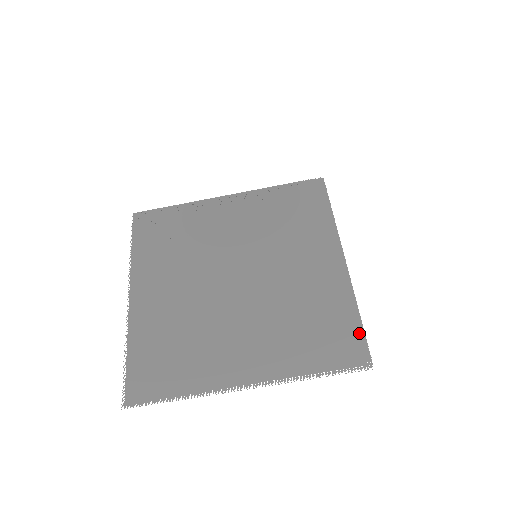
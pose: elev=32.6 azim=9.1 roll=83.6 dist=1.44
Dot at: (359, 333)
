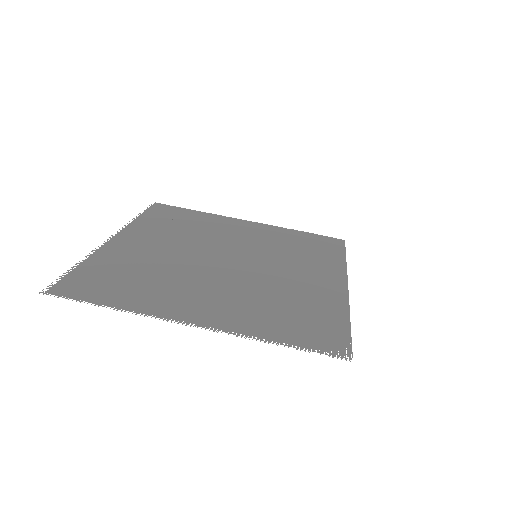
Dot at: (344, 332)
